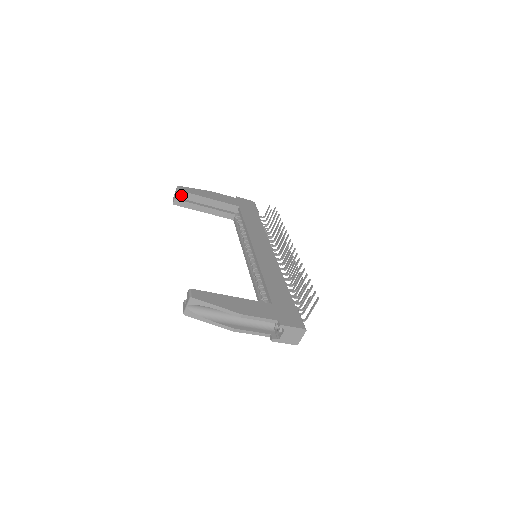
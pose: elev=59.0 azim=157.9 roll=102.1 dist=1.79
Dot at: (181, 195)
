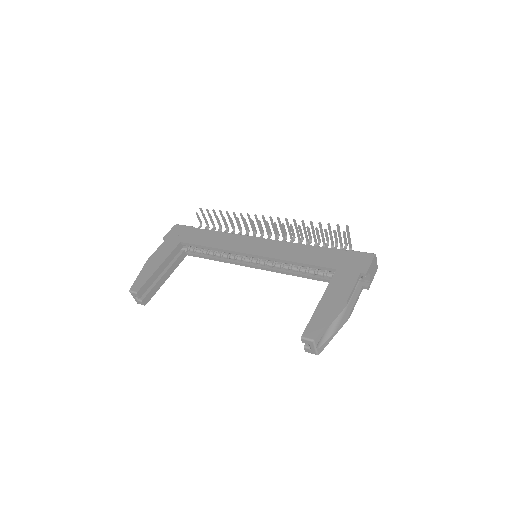
Dot at: (142, 293)
